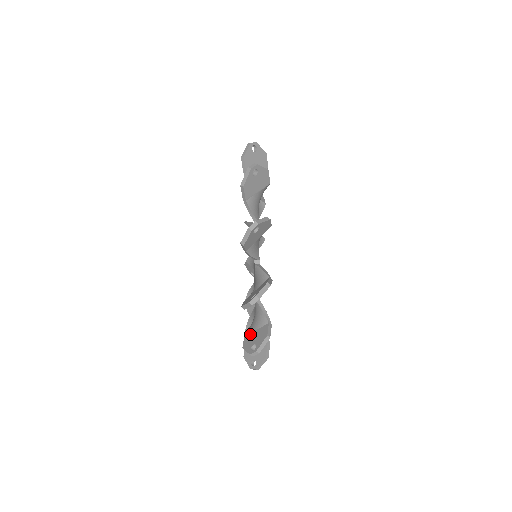
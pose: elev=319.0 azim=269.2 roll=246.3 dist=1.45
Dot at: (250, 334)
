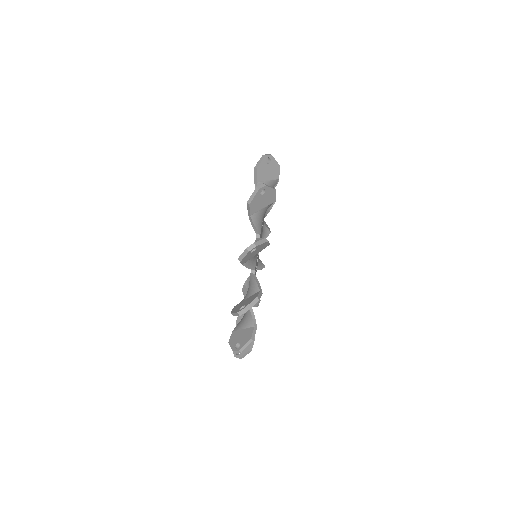
Dot at: occluded
